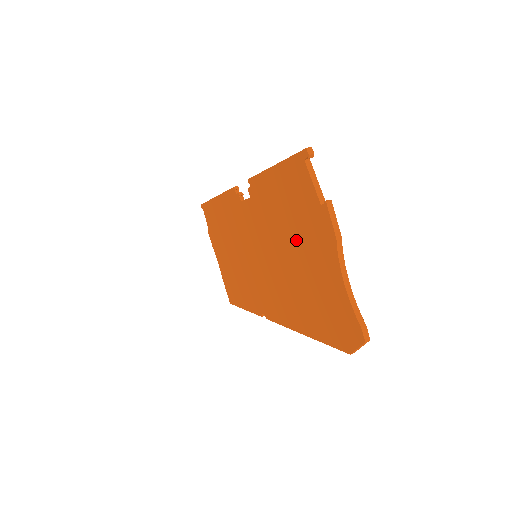
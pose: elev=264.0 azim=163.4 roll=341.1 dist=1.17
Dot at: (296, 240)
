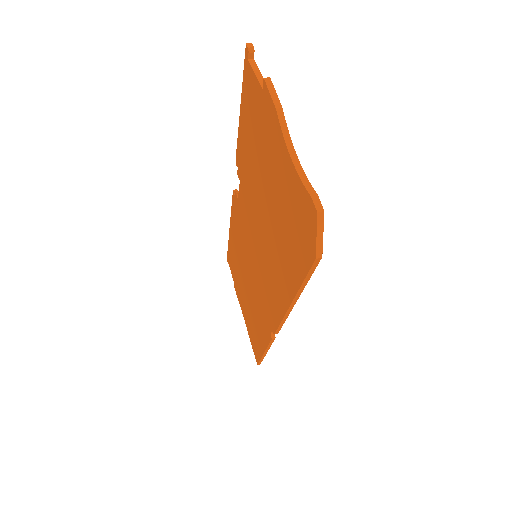
Dot at: (263, 171)
